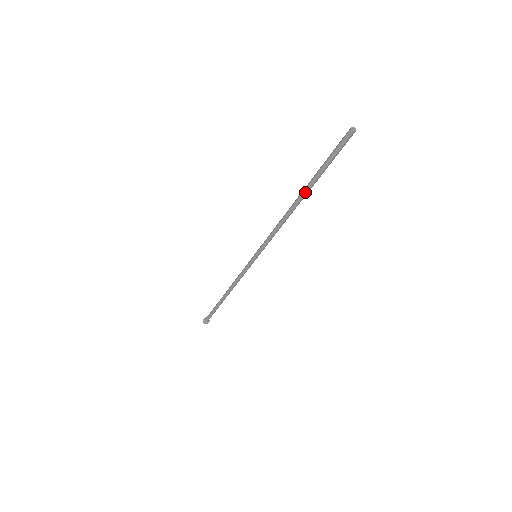
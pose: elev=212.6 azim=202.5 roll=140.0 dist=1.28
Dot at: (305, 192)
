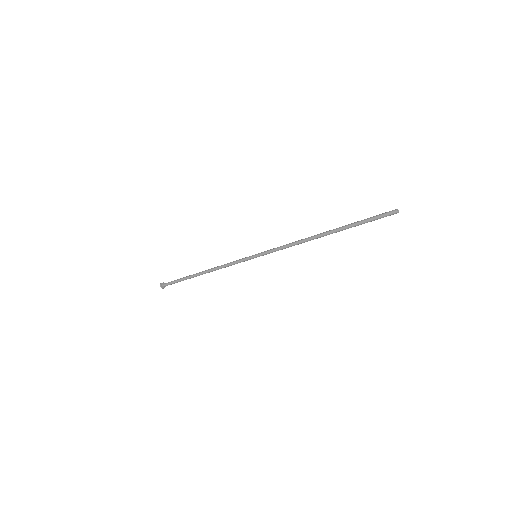
Dot at: occluded
